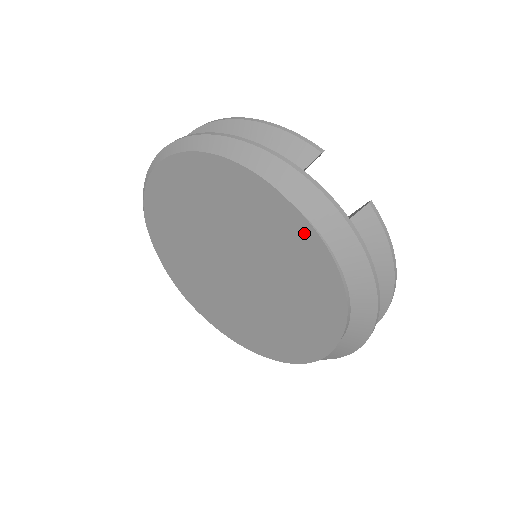
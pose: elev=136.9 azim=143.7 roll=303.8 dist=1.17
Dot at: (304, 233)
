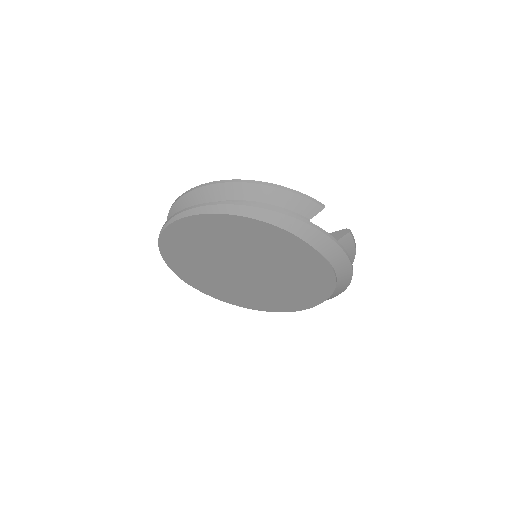
Dot at: (317, 260)
